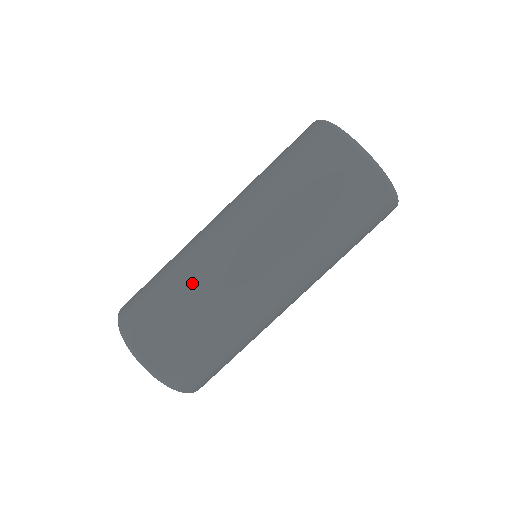
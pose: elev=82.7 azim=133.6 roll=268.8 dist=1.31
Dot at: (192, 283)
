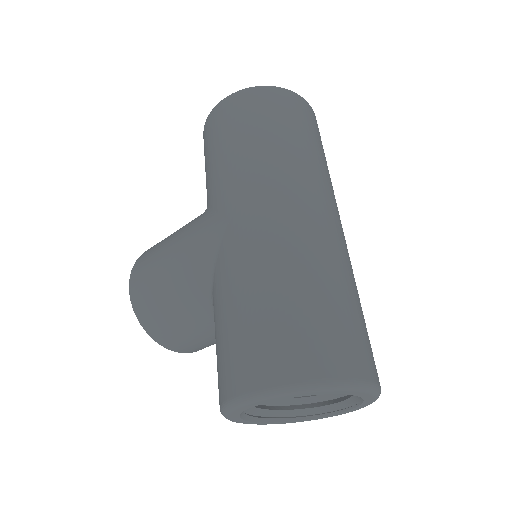
Dot at: (317, 264)
